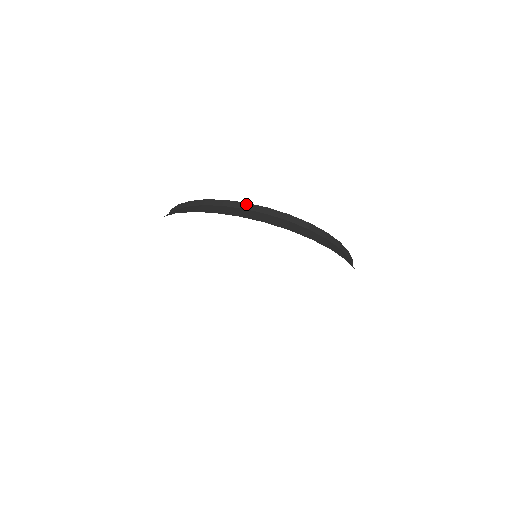
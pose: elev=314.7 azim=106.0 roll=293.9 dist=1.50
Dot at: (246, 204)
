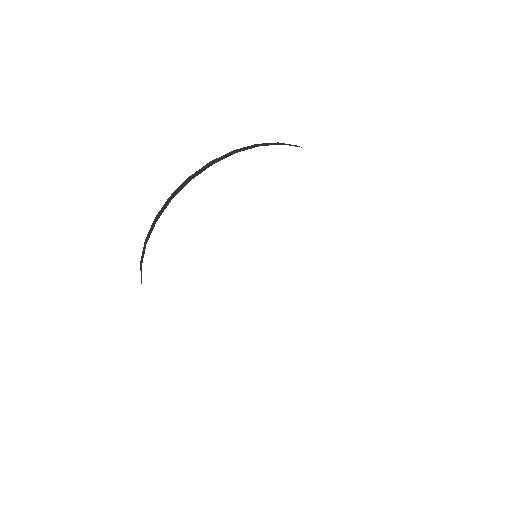
Dot at: (299, 146)
